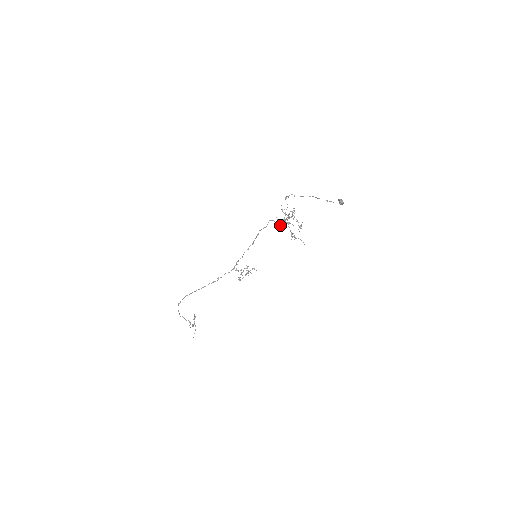
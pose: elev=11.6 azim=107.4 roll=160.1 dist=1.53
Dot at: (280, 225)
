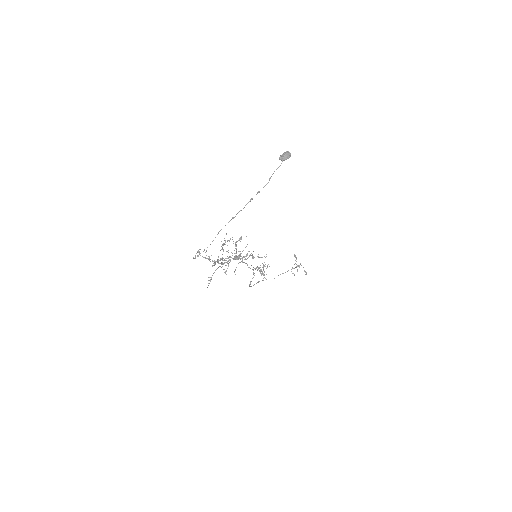
Dot at: occluded
